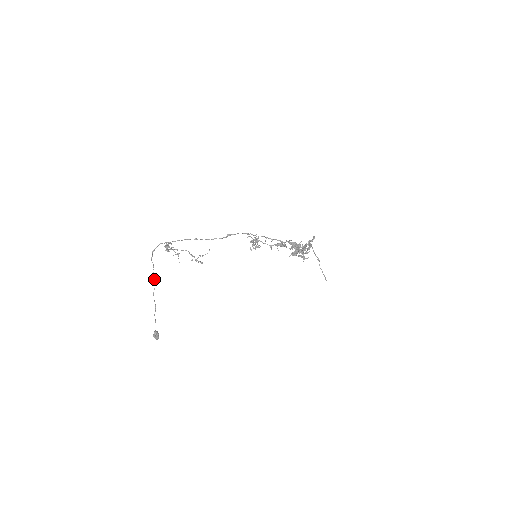
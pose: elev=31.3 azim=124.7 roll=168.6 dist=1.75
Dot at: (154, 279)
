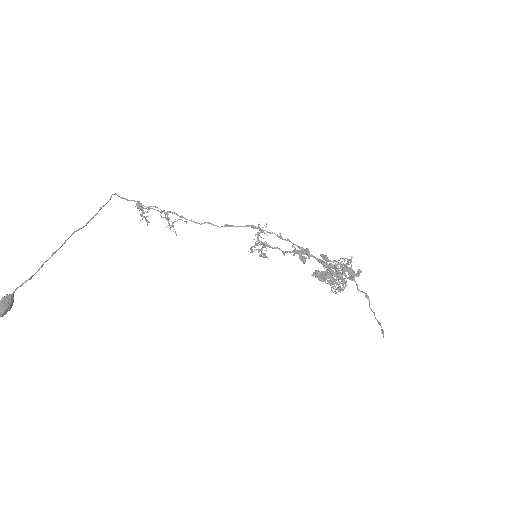
Dot at: occluded
